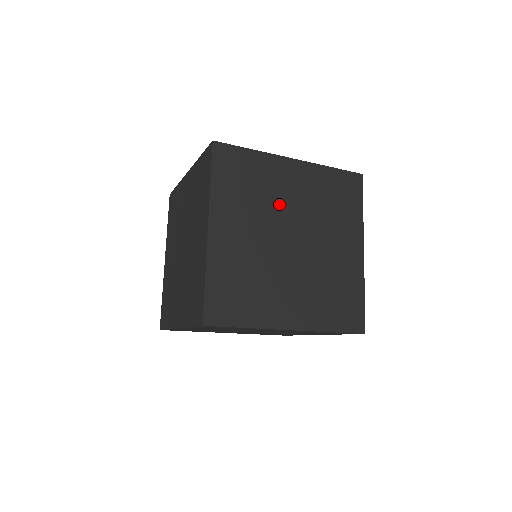
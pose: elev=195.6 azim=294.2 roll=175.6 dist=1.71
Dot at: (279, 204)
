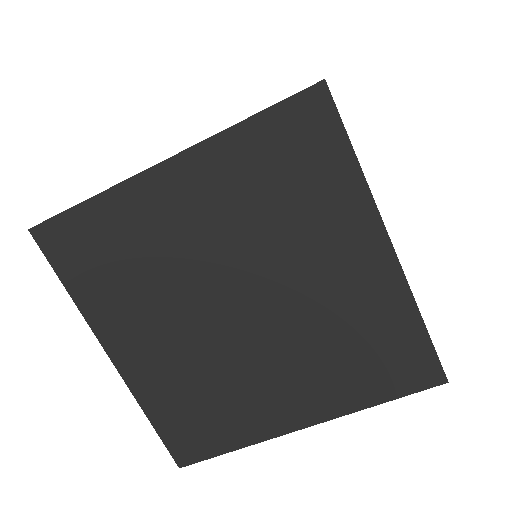
Dot at: occluded
